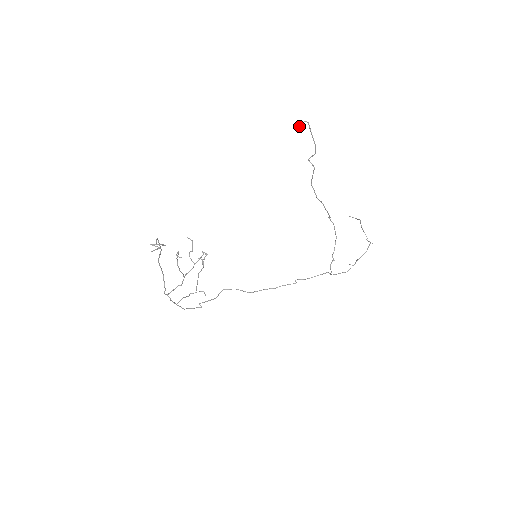
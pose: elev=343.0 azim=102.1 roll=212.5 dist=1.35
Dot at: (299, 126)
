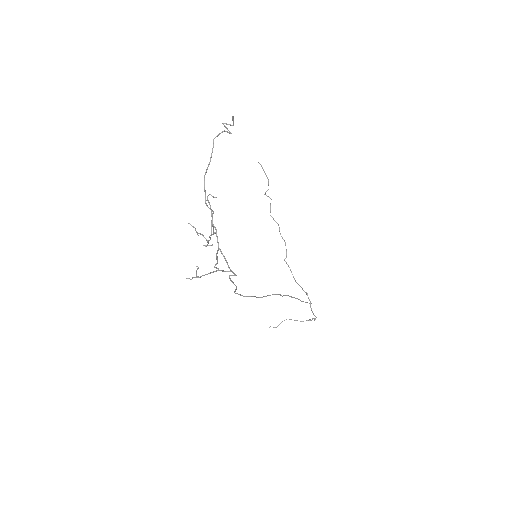
Dot at: occluded
